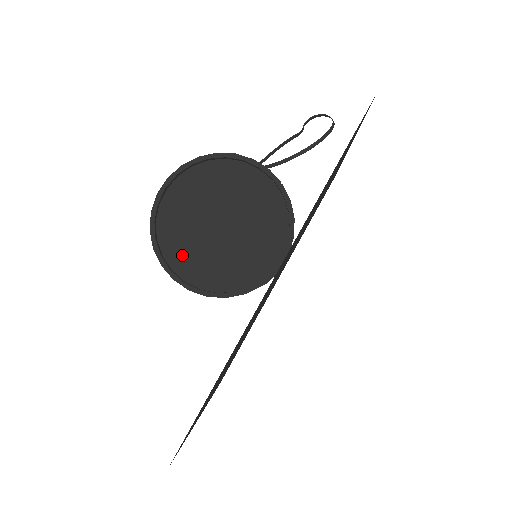
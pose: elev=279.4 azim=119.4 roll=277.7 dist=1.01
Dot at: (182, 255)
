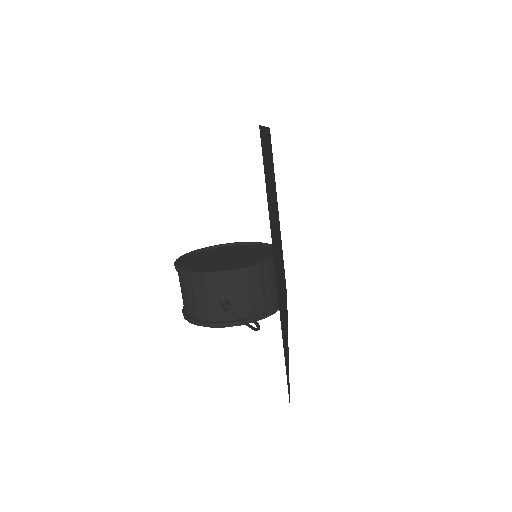
Dot at: occluded
